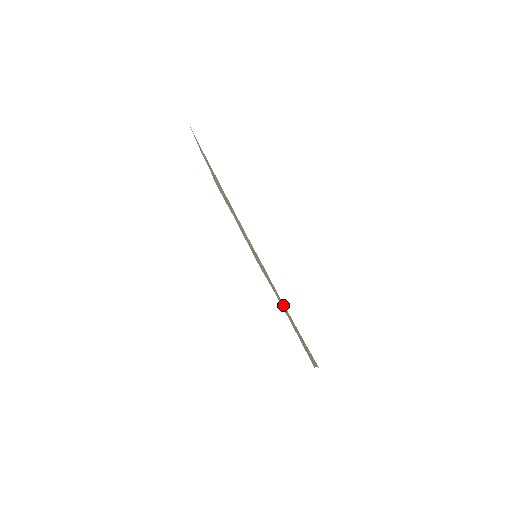
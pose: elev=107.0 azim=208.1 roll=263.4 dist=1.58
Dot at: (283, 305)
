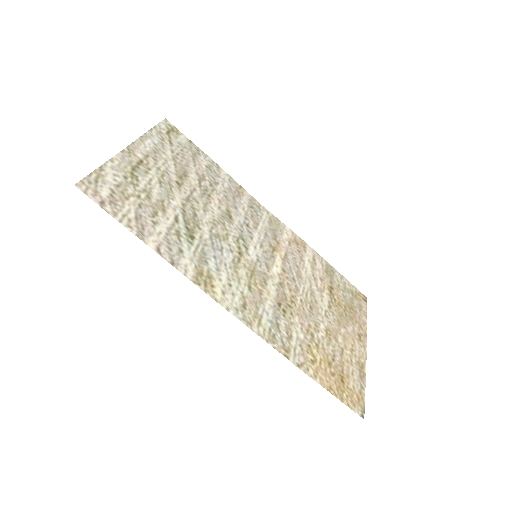
Dot at: (306, 355)
